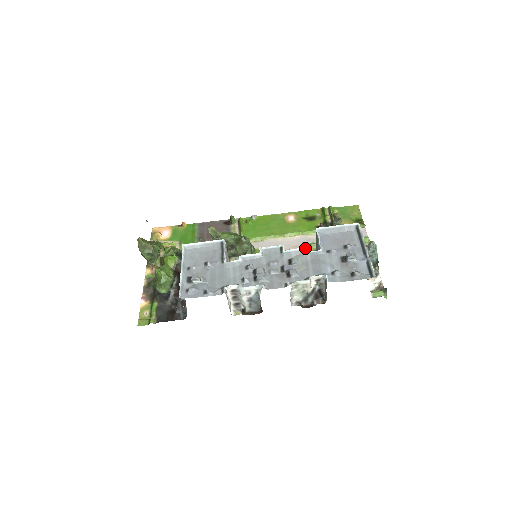
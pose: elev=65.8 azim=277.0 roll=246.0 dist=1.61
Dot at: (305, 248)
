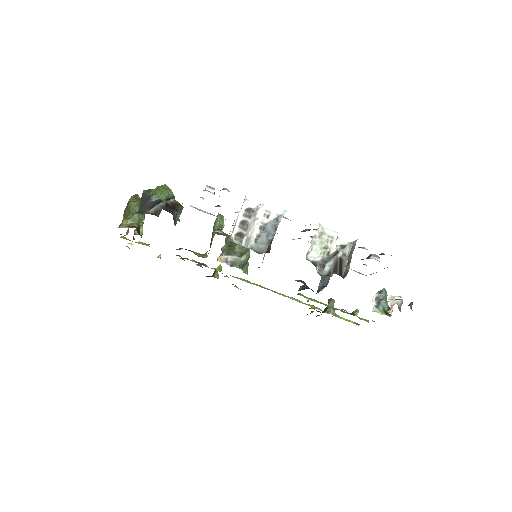
Dot at: (302, 294)
